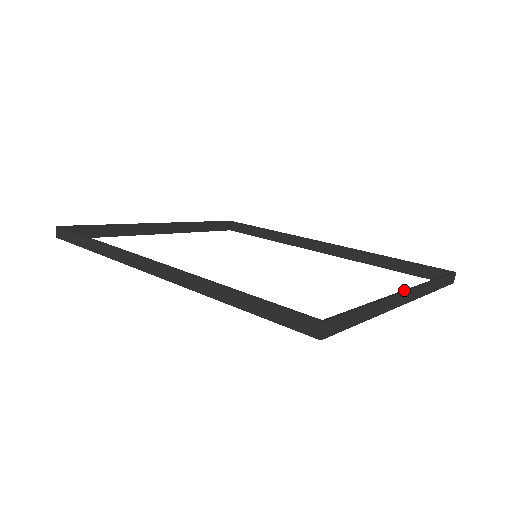
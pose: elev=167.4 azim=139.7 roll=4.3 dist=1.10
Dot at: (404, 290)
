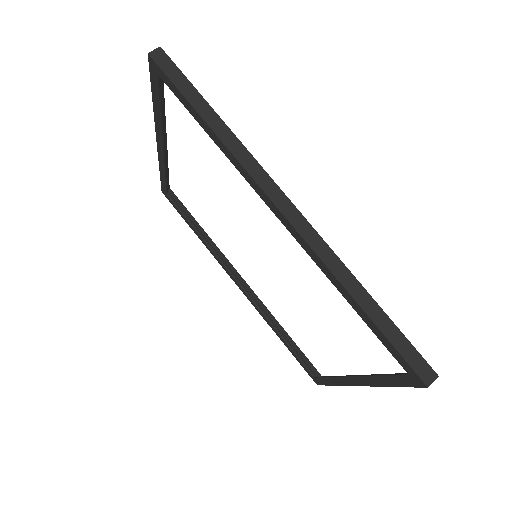
Dot at: occluded
